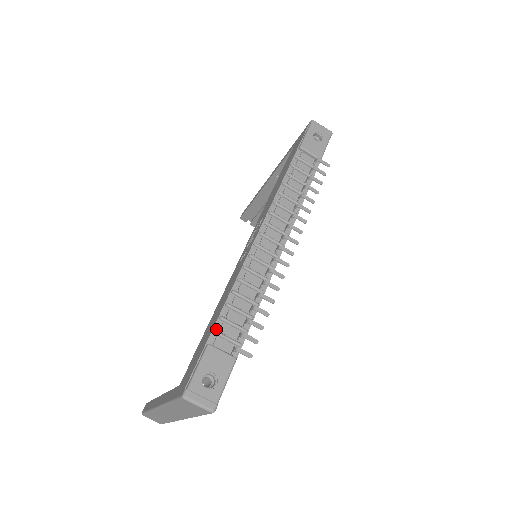
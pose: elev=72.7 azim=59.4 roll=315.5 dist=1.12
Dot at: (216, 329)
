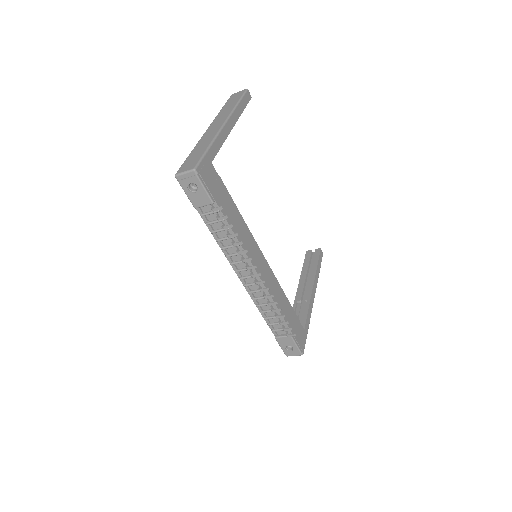
Dot at: (272, 329)
